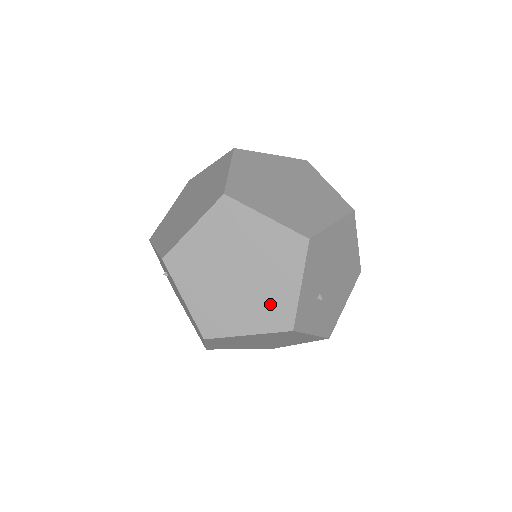
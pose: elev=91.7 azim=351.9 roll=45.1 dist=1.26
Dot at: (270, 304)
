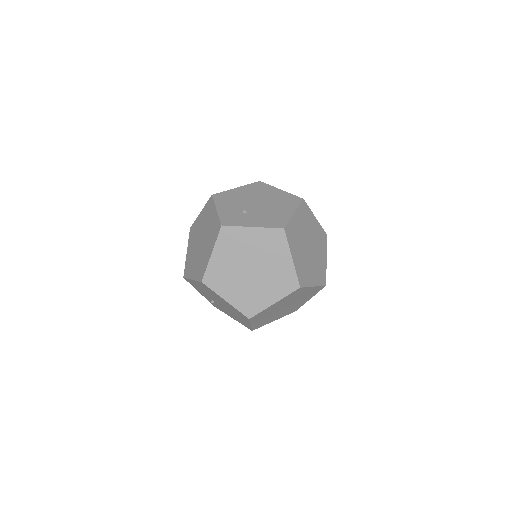
Dot at: (212, 232)
